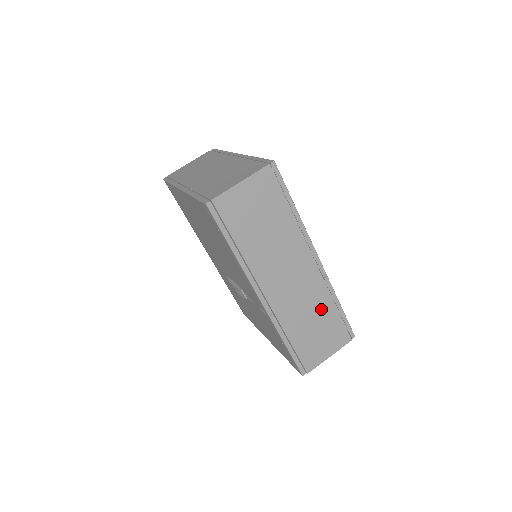
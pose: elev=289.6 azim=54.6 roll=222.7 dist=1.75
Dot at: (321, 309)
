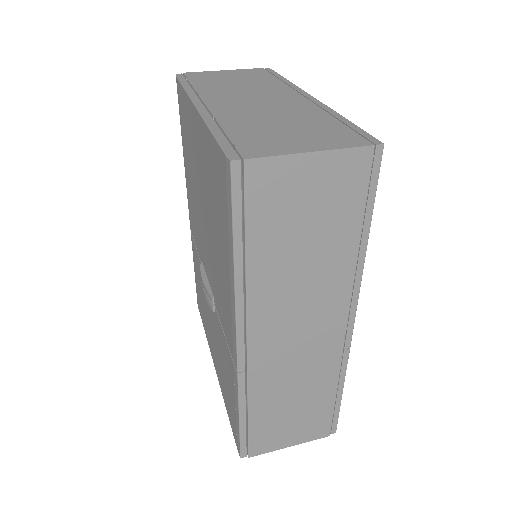
Dot at: (315, 387)
